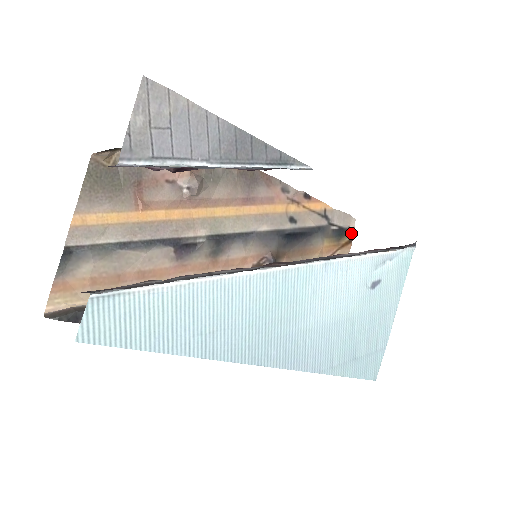
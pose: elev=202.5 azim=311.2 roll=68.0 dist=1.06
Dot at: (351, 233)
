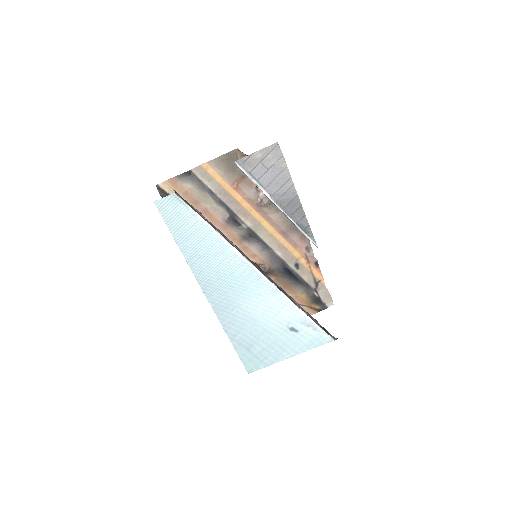
Dot at: (323, 307)
